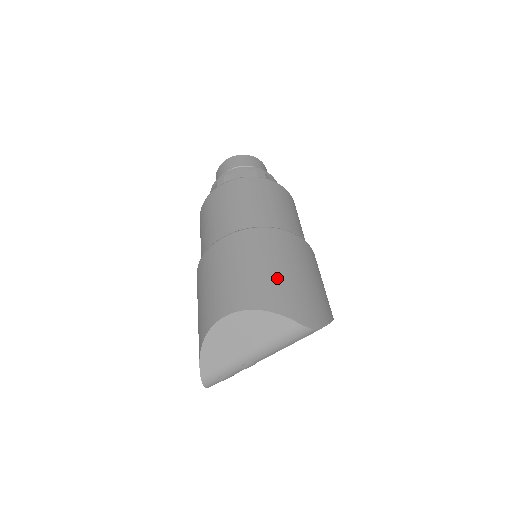
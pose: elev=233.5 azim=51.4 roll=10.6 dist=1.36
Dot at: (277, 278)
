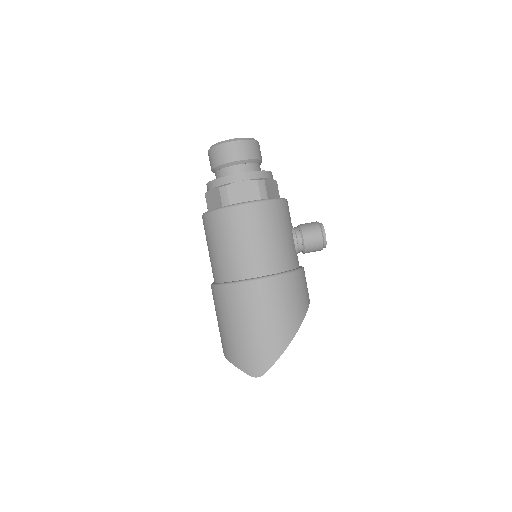
Dot at: (235, 338)
